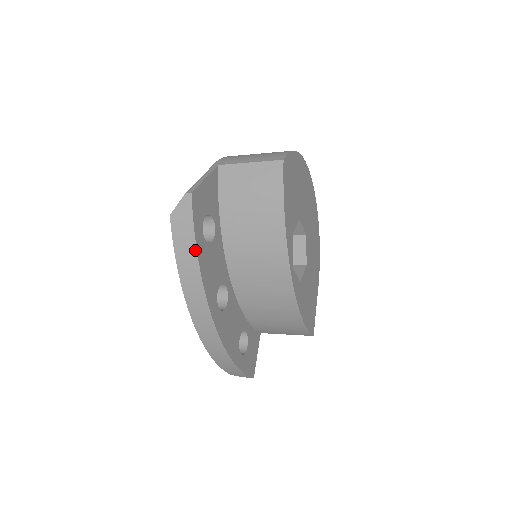
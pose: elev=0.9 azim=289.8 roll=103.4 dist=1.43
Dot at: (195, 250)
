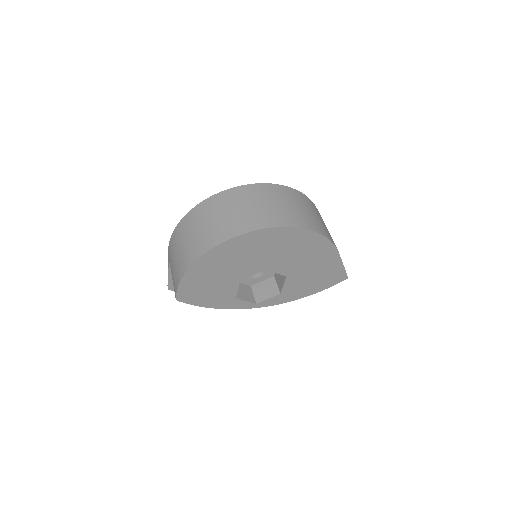
Dot at: occluded
